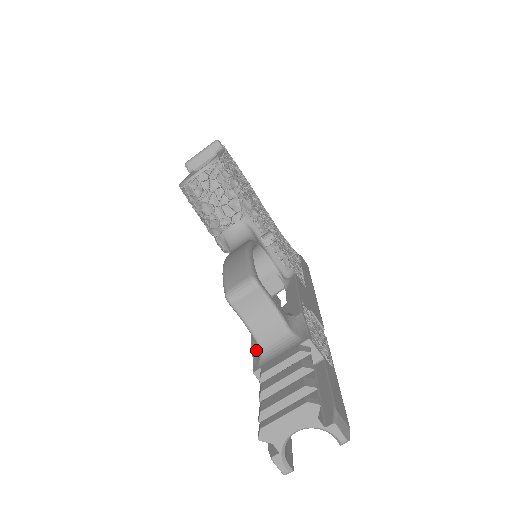
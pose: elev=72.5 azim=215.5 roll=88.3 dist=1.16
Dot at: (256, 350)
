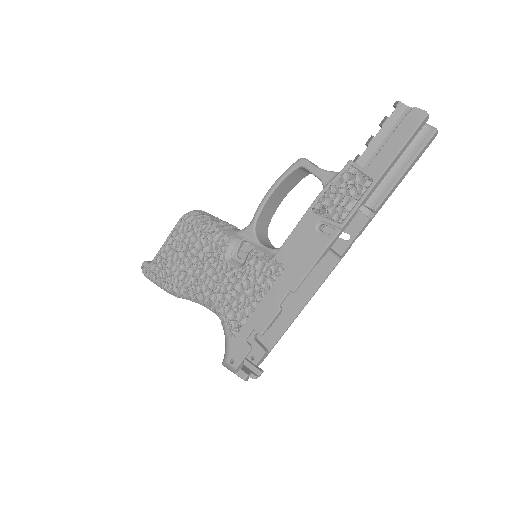
Dot at: (334, 179)
